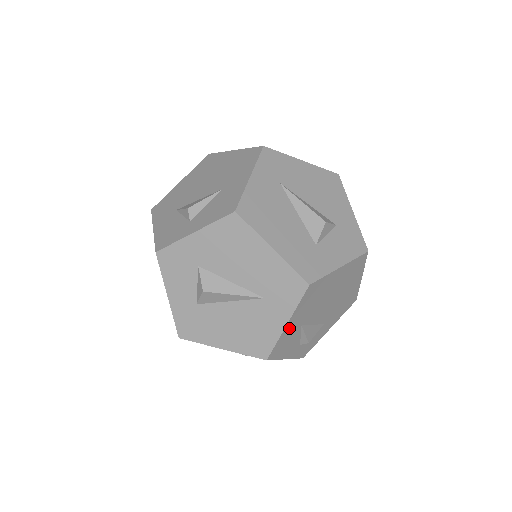
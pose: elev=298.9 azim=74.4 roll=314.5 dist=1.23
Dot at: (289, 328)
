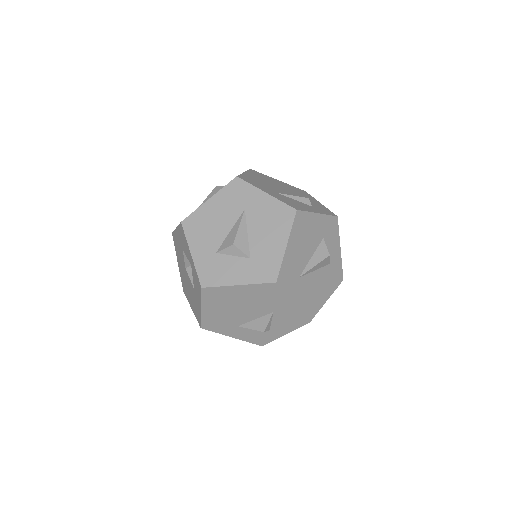
Dot at: occluded
